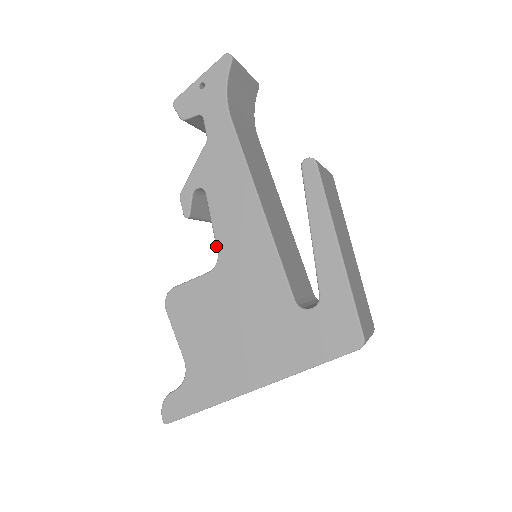
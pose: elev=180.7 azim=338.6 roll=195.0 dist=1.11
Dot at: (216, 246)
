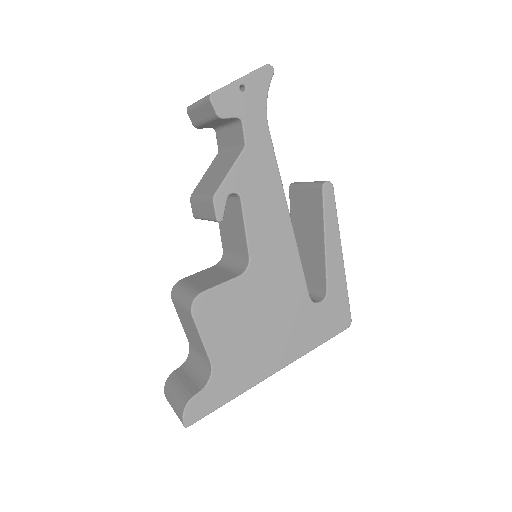
Dot at: (248, 251)
